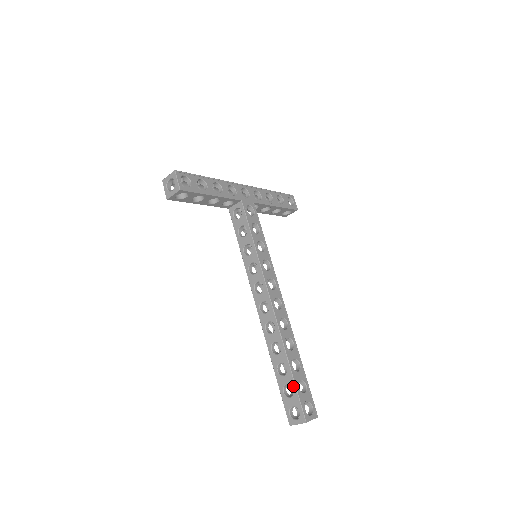
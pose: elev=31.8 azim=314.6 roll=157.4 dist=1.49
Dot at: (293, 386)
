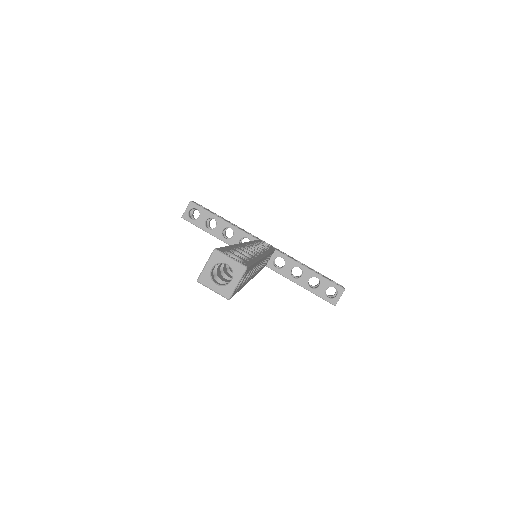
Dot at: occluded
